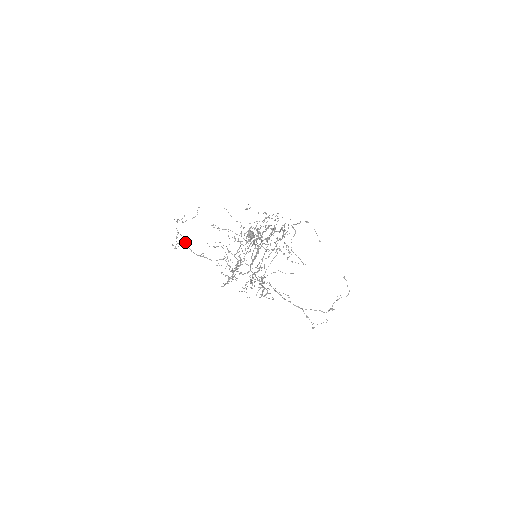
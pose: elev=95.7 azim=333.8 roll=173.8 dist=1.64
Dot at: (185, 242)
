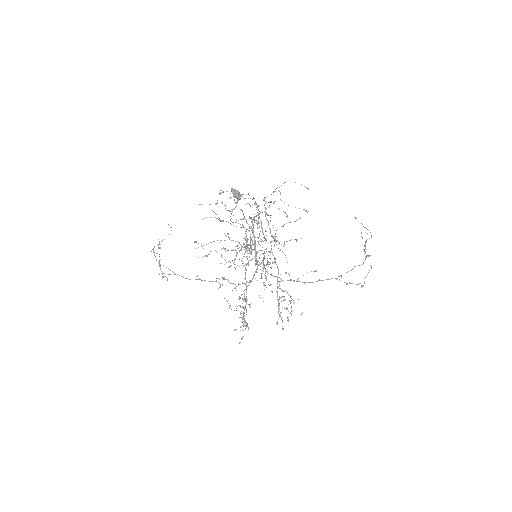
Dot at: (172, 271)
